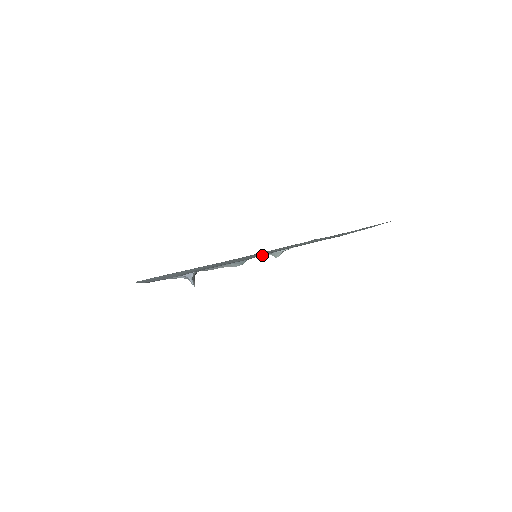
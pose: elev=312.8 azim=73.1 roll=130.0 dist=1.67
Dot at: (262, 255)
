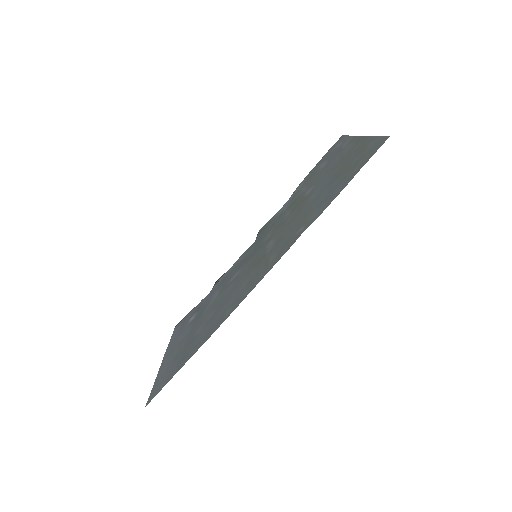
Dot at: occluded
